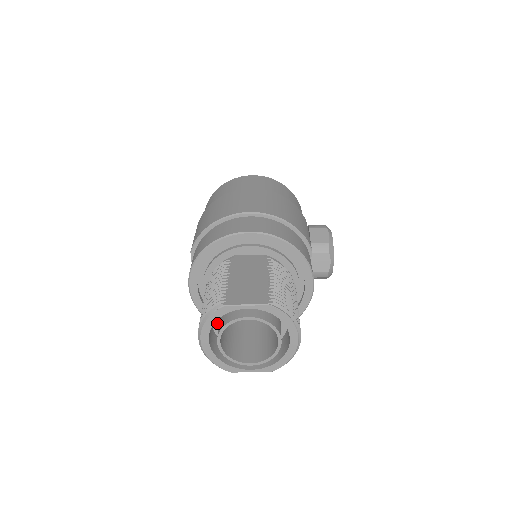
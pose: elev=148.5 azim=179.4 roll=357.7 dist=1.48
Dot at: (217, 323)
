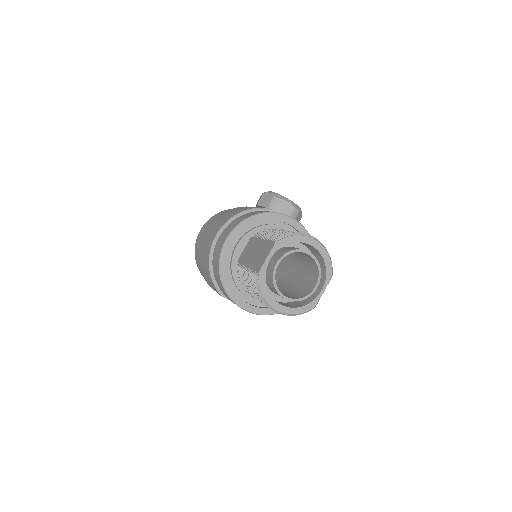
Dot at: (274, 295)
